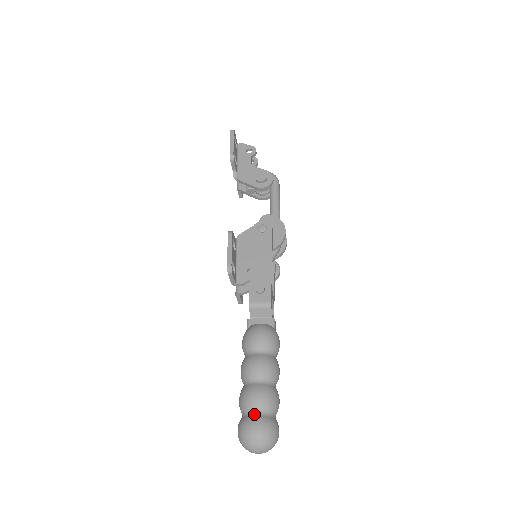
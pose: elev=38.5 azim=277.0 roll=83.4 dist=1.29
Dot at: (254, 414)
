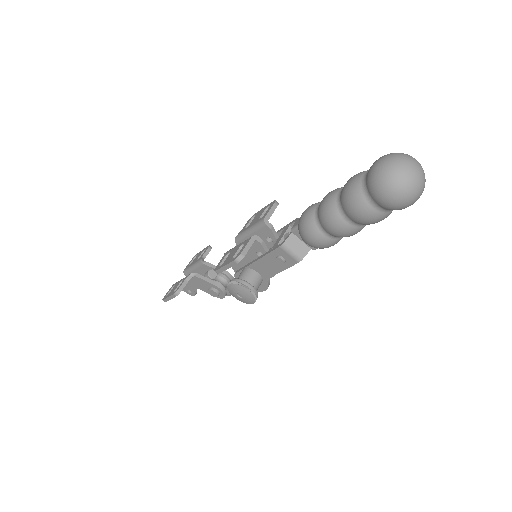
Dot at: occluded
